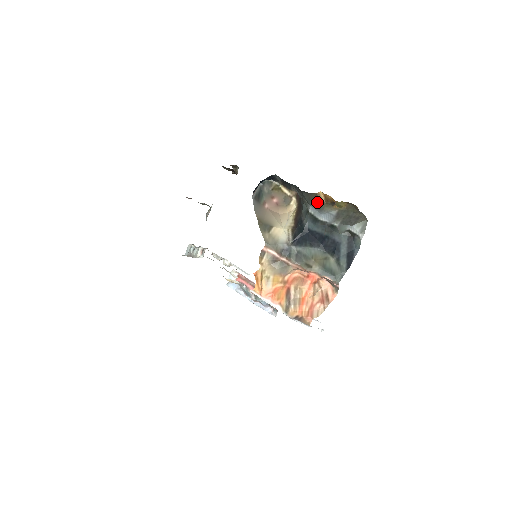
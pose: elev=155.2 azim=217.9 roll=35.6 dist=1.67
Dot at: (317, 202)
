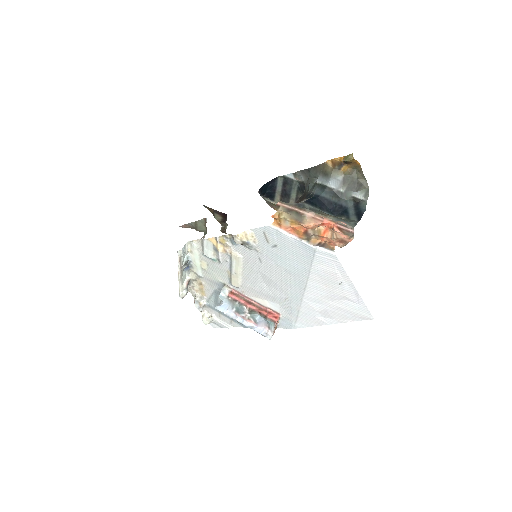
Dot at: (325, 171)
